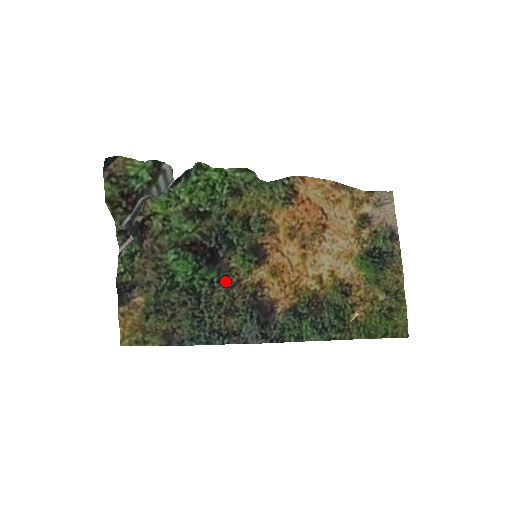
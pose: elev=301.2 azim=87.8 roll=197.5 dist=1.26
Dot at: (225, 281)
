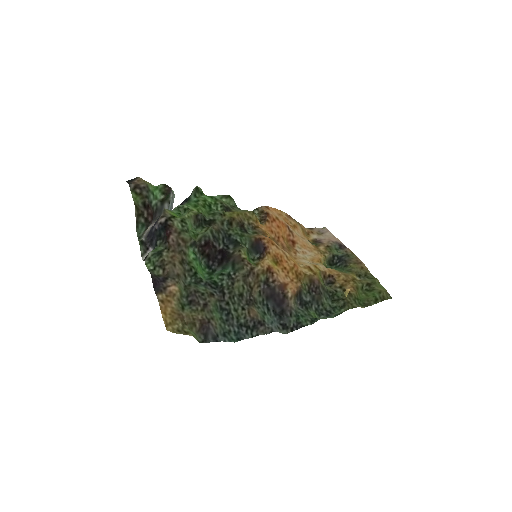
Dot at: (241, 271)
